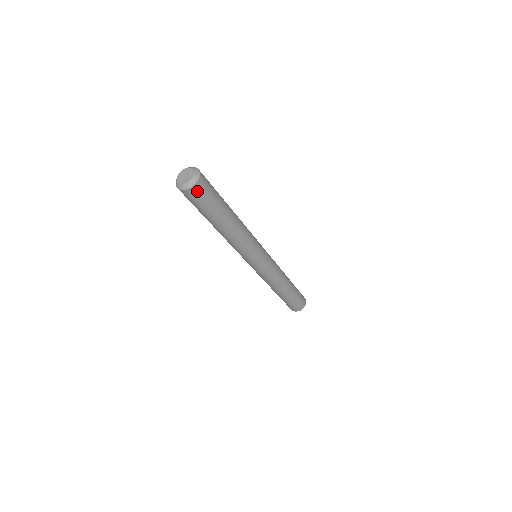
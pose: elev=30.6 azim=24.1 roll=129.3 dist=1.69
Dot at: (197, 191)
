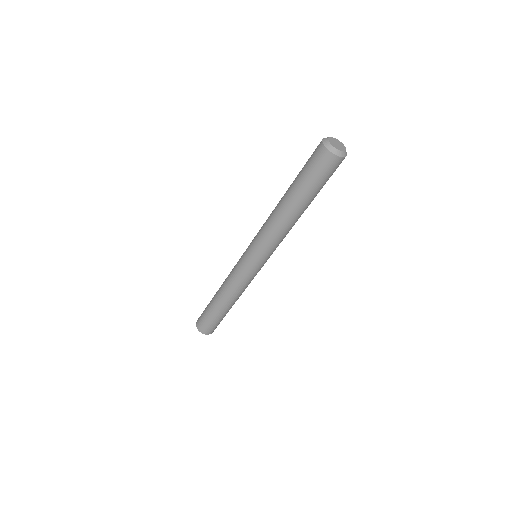
Dot at: (332, 163)
